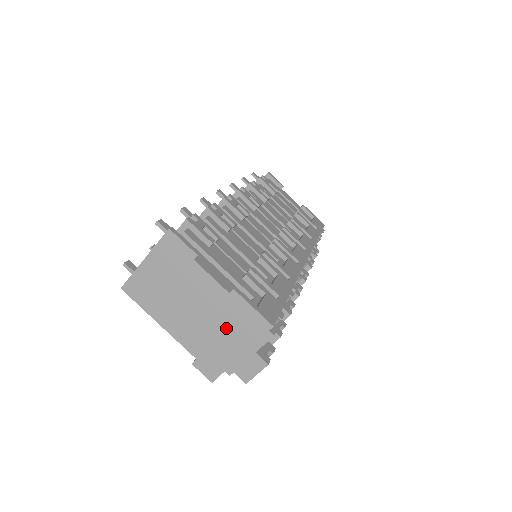
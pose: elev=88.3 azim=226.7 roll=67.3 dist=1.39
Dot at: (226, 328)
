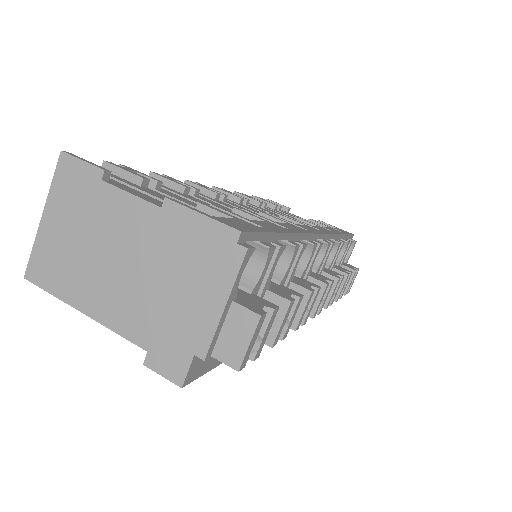
Dot at: (173, 271)
